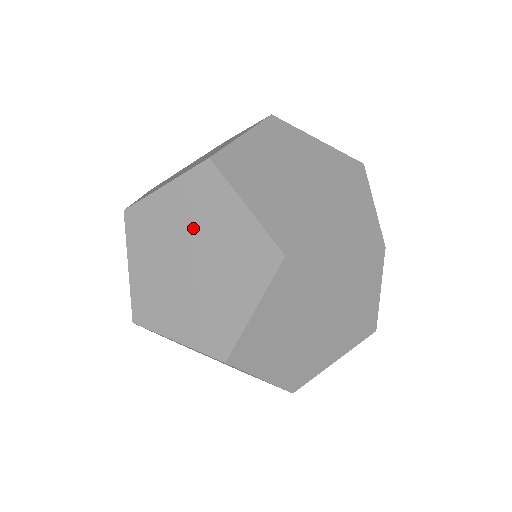
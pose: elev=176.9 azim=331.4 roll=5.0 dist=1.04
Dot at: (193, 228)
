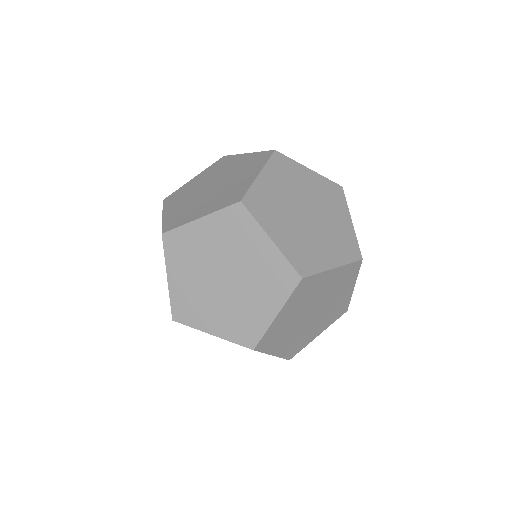
Dot at: occluded
